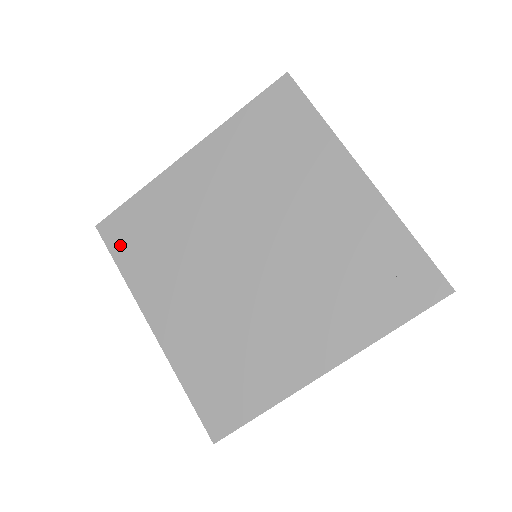
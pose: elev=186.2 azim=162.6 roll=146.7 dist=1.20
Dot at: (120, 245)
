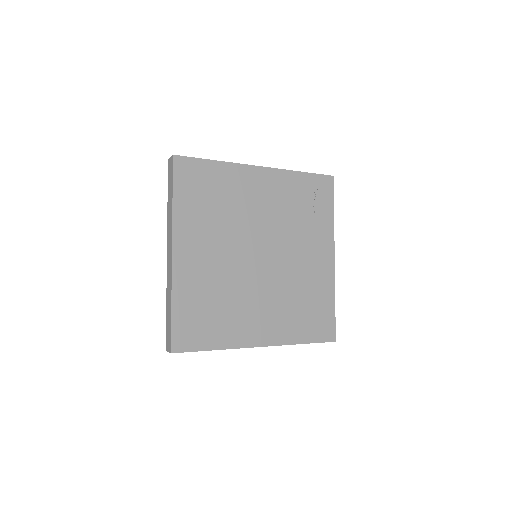
Dot at: (198, 340)
